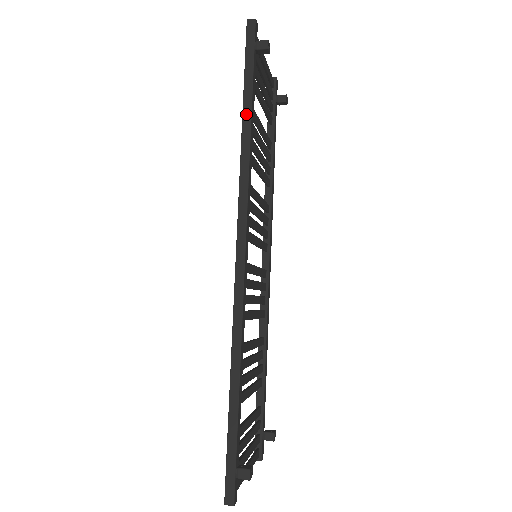
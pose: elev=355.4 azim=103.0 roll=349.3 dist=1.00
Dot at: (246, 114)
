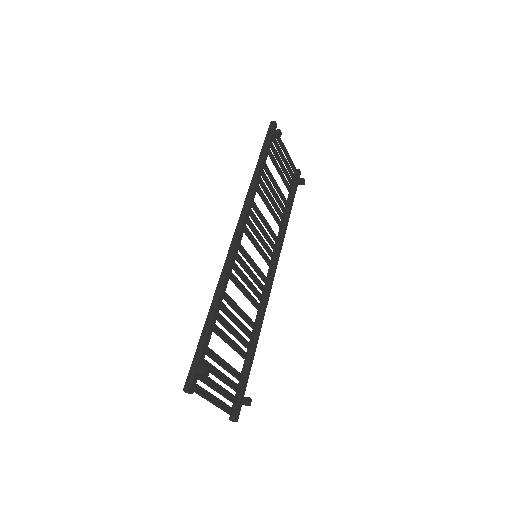
Dot at: (259, 164)
